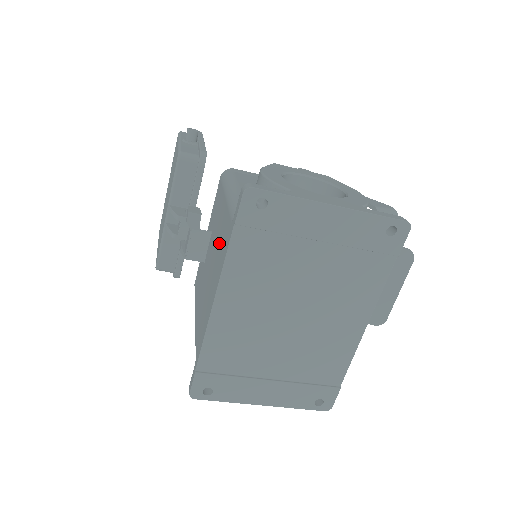
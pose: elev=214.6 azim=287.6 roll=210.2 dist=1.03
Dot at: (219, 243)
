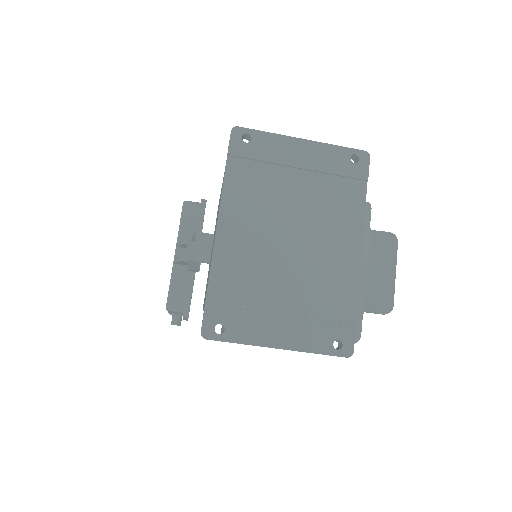
Dot at: occluded
